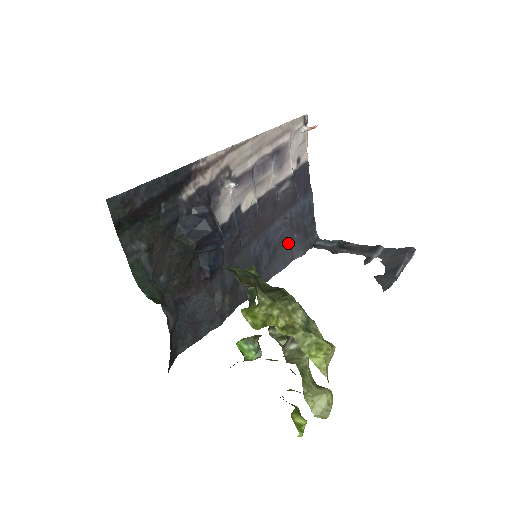
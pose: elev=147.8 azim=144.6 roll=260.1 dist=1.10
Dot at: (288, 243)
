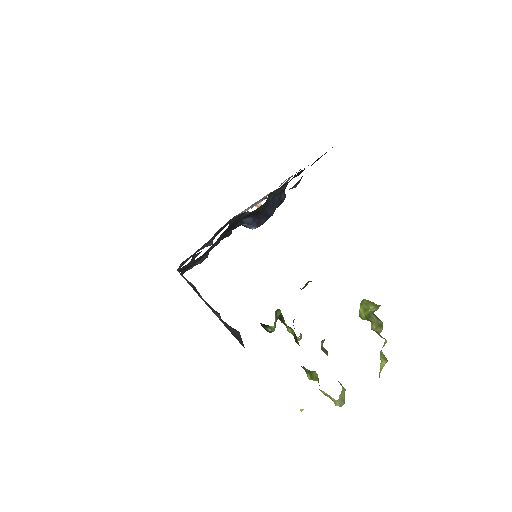
Dot at: occluded
